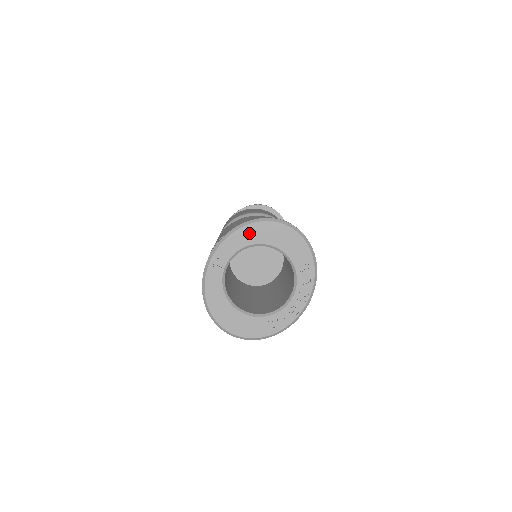
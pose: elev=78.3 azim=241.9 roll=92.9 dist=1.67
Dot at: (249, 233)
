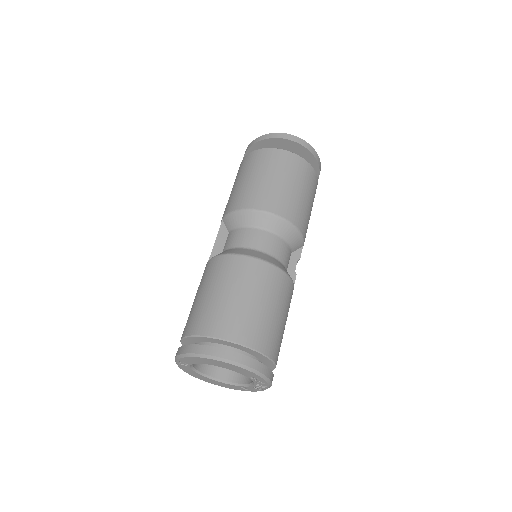
Dot at: (198, 360)
